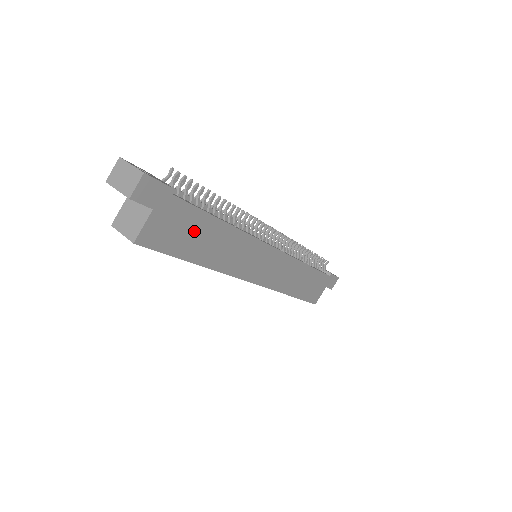
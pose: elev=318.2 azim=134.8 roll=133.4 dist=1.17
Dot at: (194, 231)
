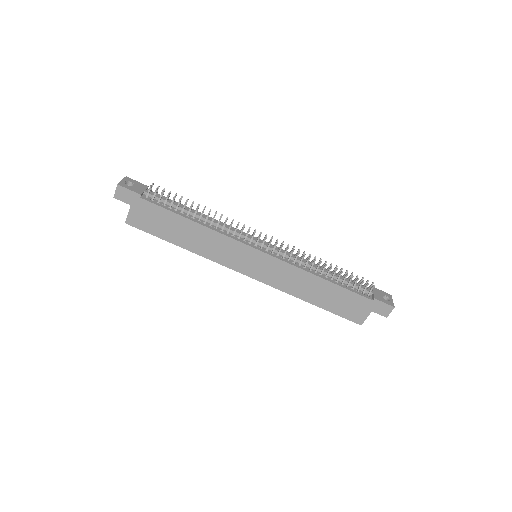
Dot at: (167, 223)
